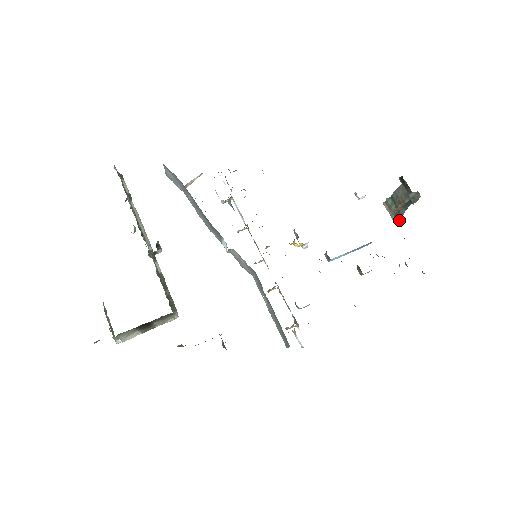
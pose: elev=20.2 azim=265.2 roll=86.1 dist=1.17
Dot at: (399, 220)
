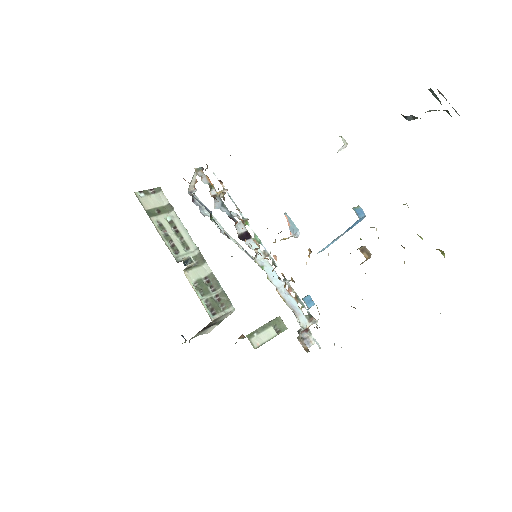
Dot at: occluded
